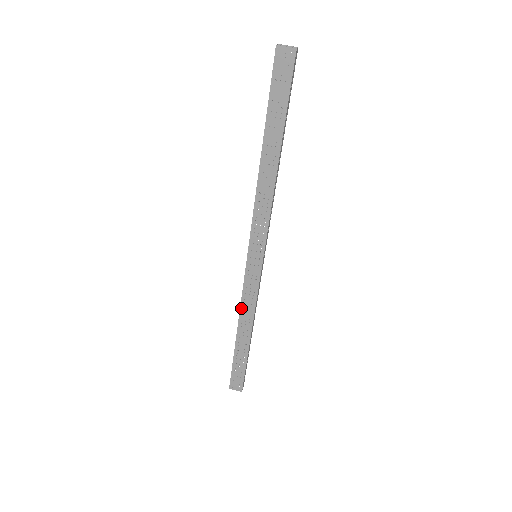
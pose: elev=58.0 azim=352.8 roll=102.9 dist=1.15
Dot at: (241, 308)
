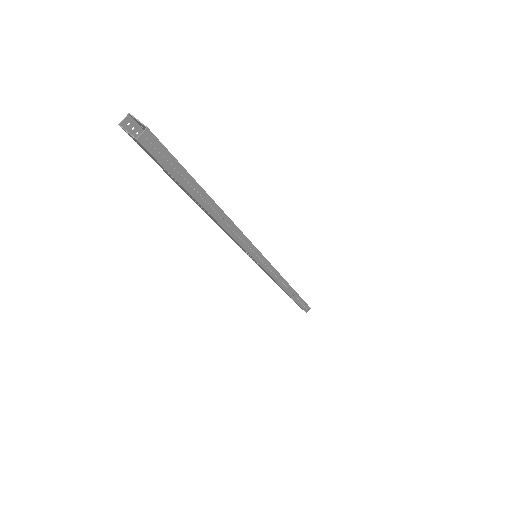
Dot at: occluded
